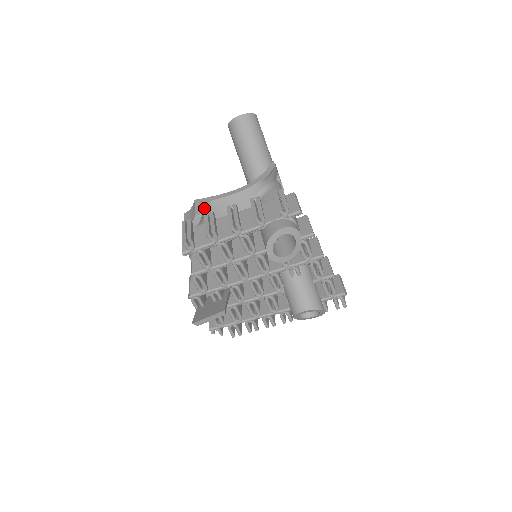
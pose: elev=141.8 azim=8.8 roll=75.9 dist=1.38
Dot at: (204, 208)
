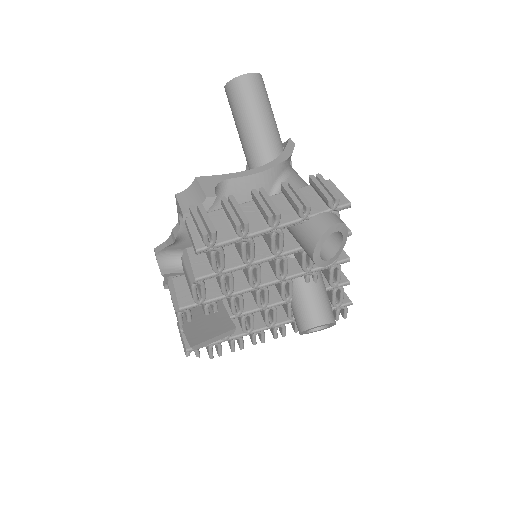
Dot at: (214, 189)
